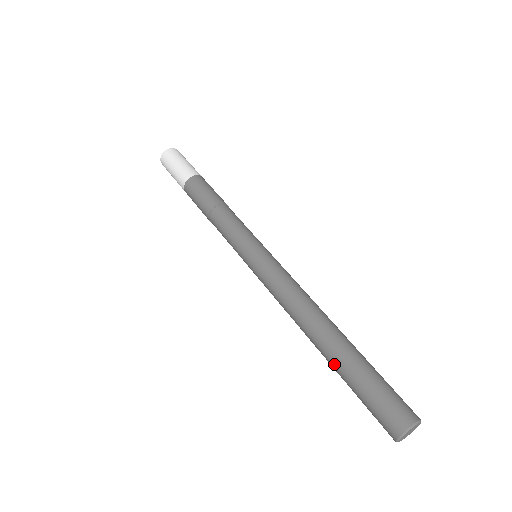
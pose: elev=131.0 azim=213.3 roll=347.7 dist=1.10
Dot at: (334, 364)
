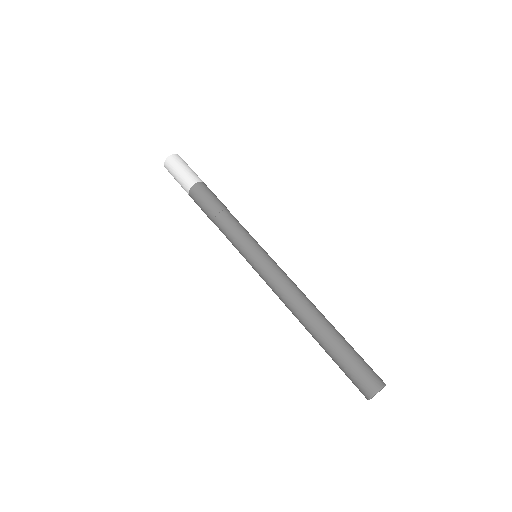
Dot at: (323, 344)
